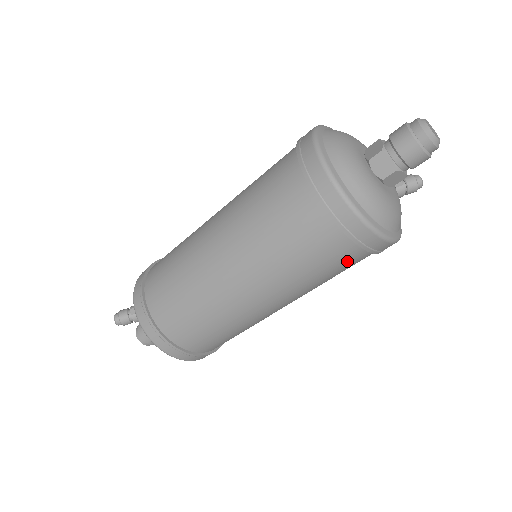
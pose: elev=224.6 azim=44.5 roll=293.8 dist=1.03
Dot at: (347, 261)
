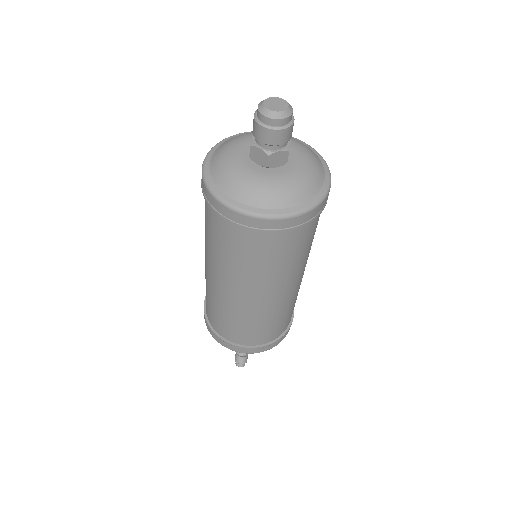
Dot at: occluded
